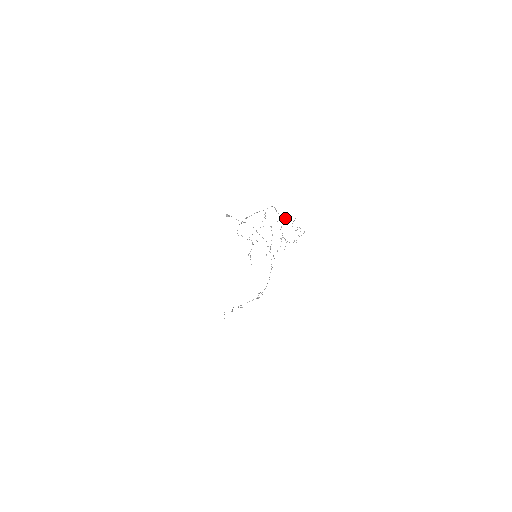
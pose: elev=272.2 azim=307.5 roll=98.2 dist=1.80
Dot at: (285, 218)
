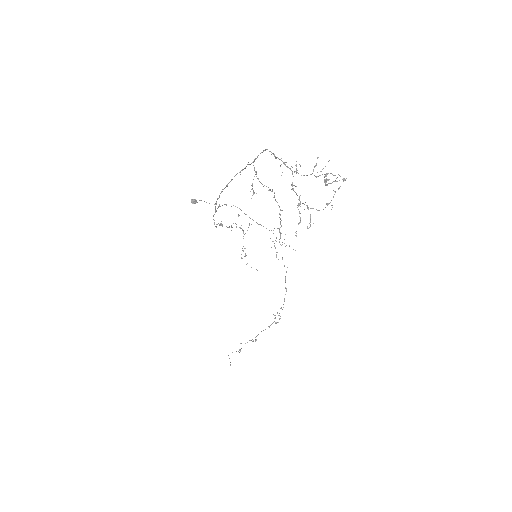
Dot at: (295, 165)
